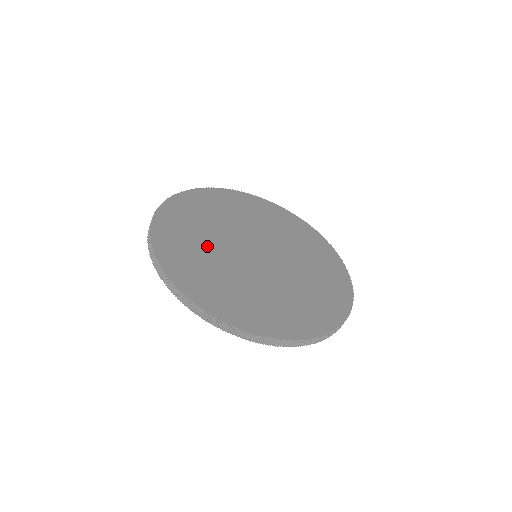
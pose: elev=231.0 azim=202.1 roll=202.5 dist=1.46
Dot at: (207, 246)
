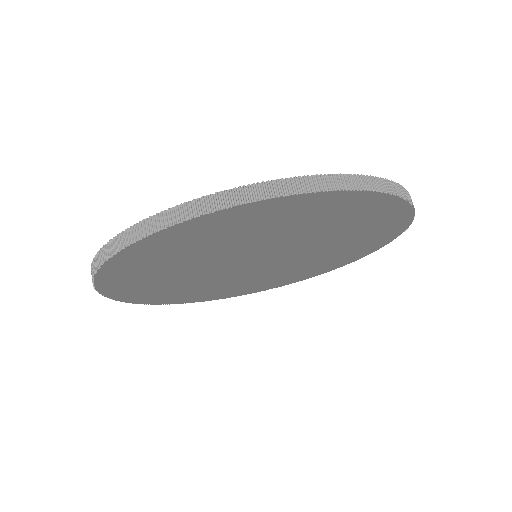
Dot at: occluded
